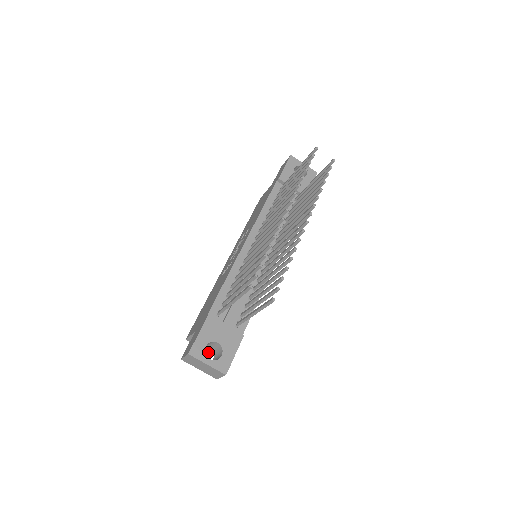
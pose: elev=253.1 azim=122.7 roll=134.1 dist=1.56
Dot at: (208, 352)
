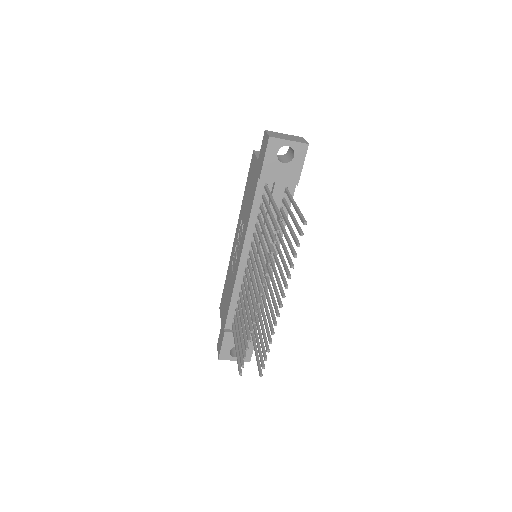
Dot at: occluded
